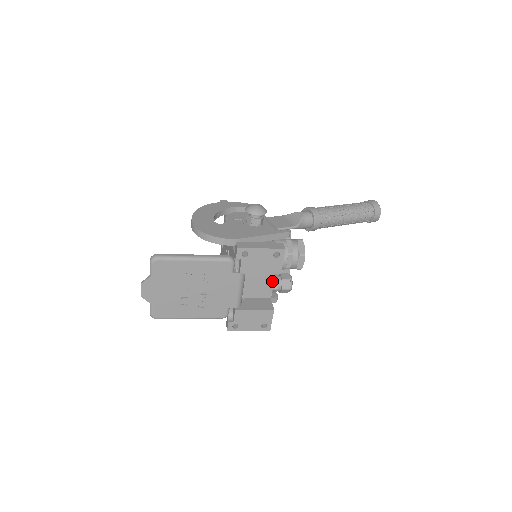
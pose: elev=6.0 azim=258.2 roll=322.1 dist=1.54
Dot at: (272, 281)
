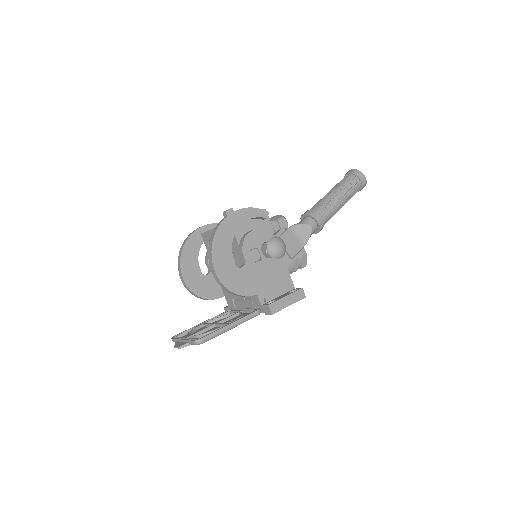
Dot at: occluded
